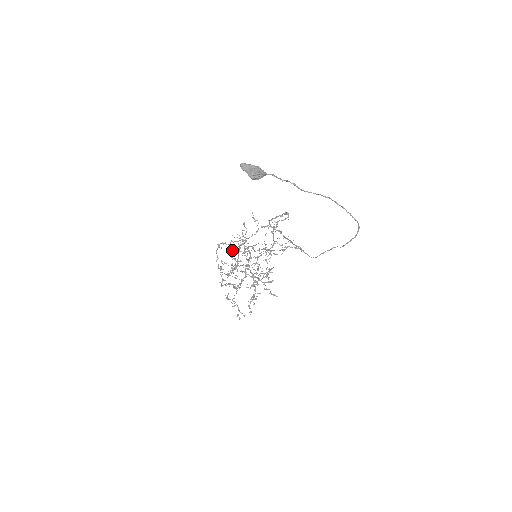
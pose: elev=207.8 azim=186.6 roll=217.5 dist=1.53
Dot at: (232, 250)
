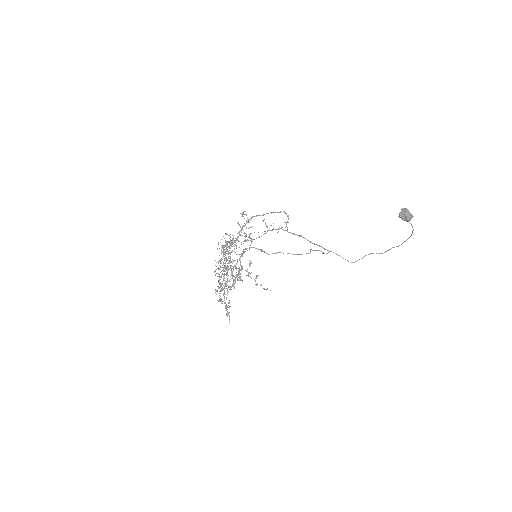
Dot at: occluded
